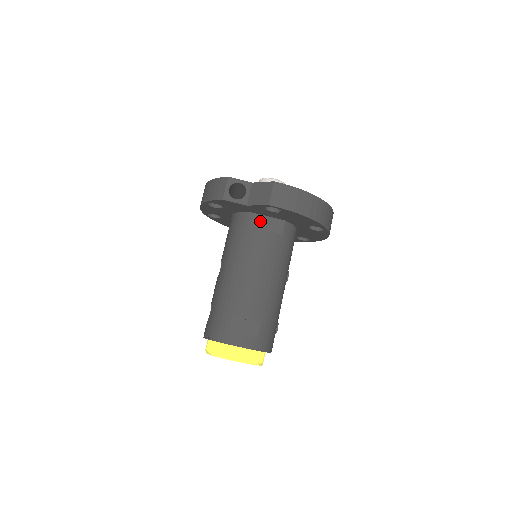
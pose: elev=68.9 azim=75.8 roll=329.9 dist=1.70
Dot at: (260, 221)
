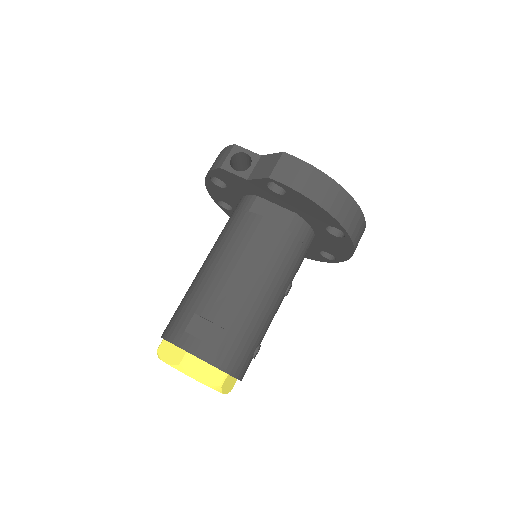
Dot at: (264, 207)
